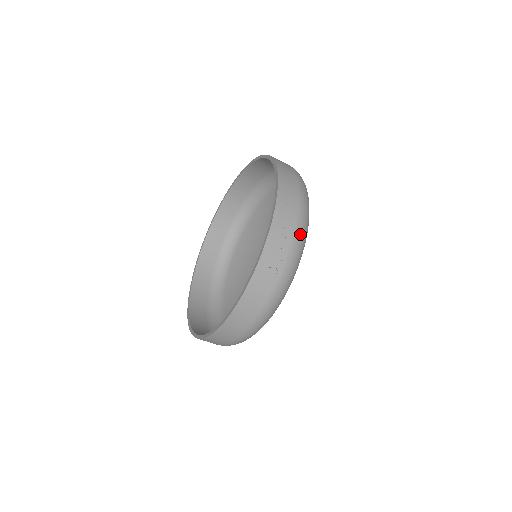
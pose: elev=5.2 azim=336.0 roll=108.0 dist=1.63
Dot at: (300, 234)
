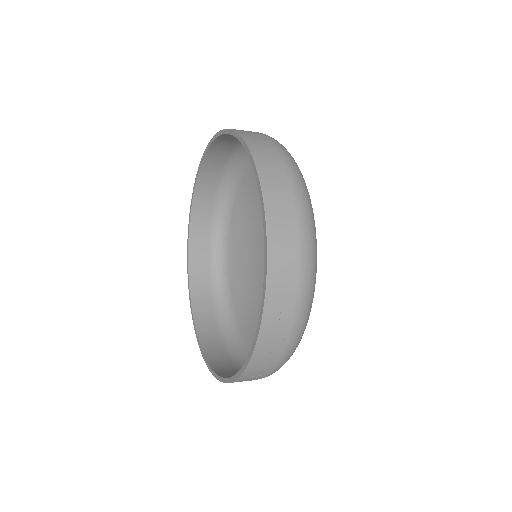
Dot at: (293, 346)
